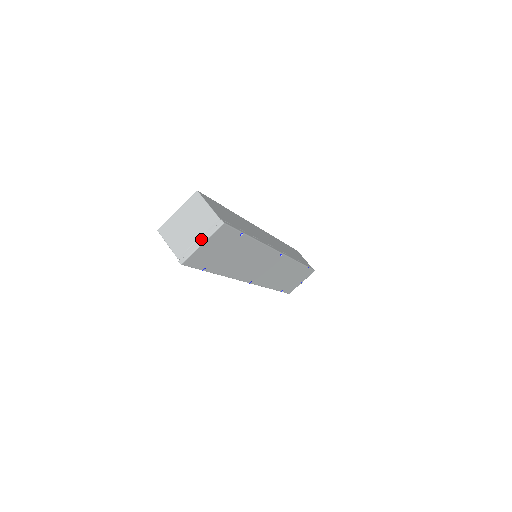
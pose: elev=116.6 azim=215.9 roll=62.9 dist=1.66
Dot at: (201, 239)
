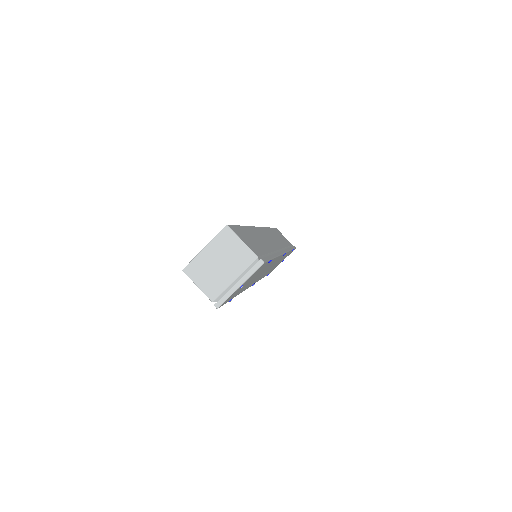
Dot at: (239, 281)
